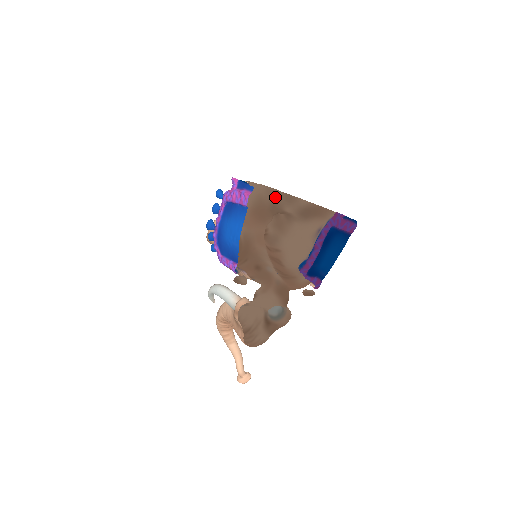
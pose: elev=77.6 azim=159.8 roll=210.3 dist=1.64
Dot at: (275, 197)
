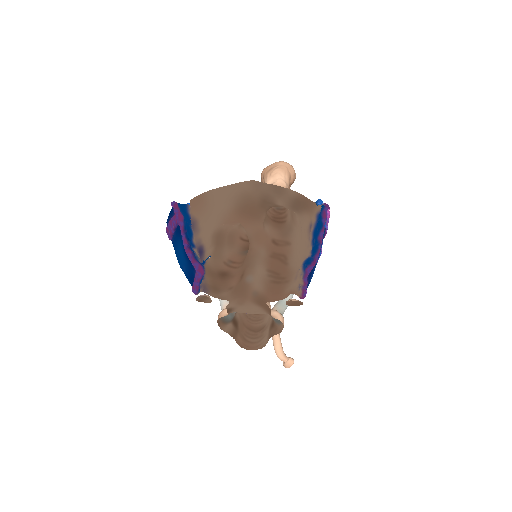
Dot at: (263, 190)
